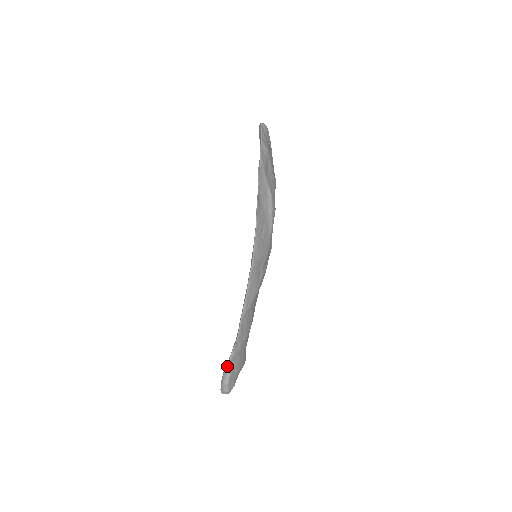
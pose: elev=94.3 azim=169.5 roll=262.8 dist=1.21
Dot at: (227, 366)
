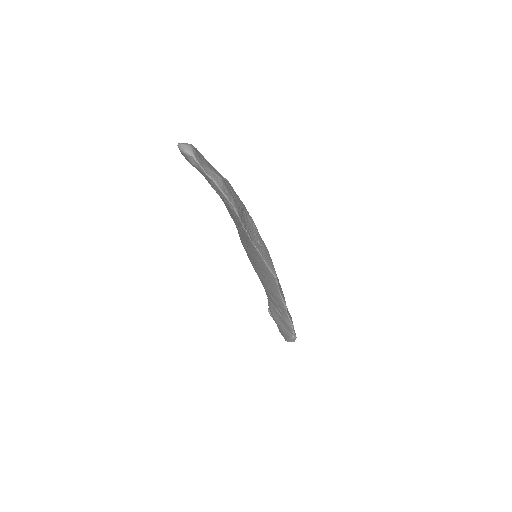
Dot at: (294, 338)
